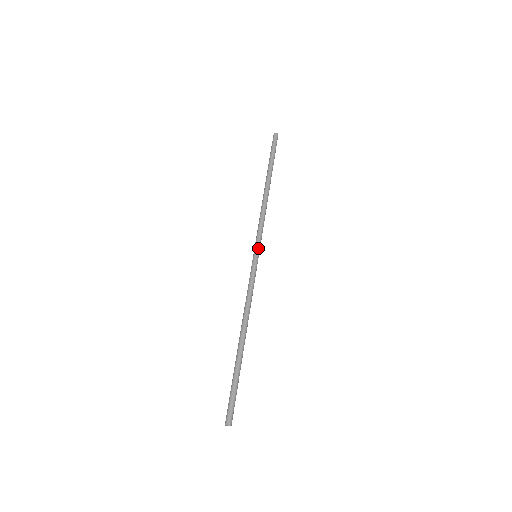
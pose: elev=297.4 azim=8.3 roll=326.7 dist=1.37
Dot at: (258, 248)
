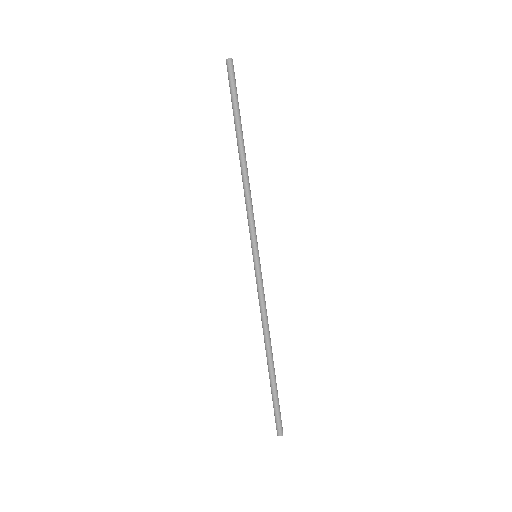
Dot at: occluded
